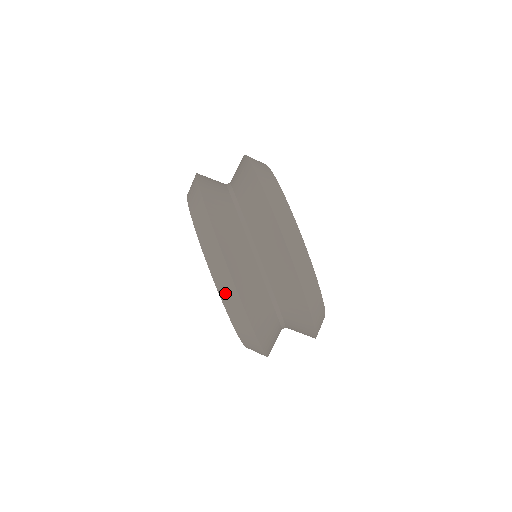
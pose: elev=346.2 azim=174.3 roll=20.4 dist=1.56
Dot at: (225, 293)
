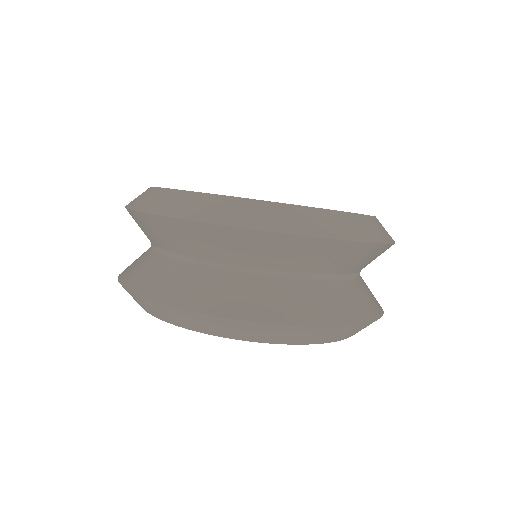
Dot at: (335, 337)
